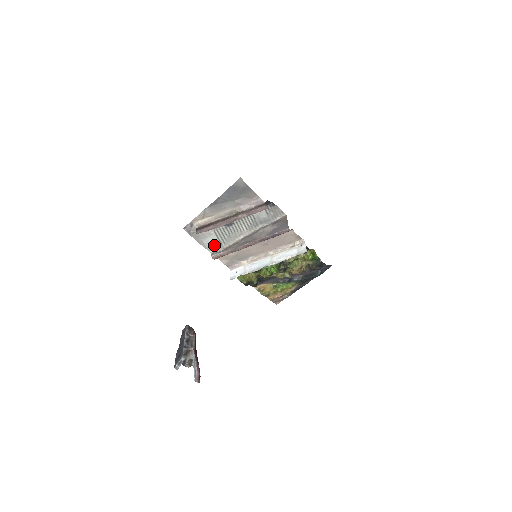
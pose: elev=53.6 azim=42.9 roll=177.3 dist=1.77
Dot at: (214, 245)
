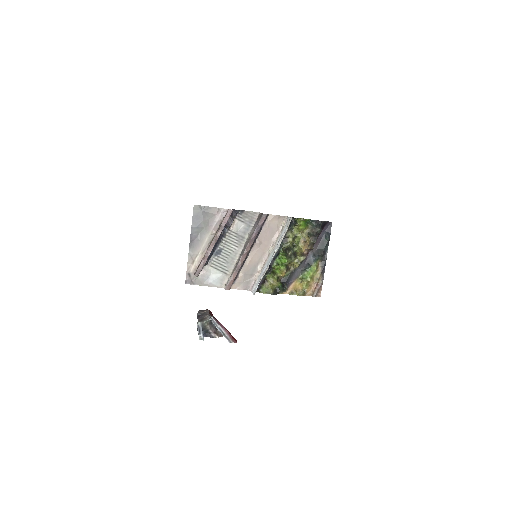
Dot at: (220, 279)
